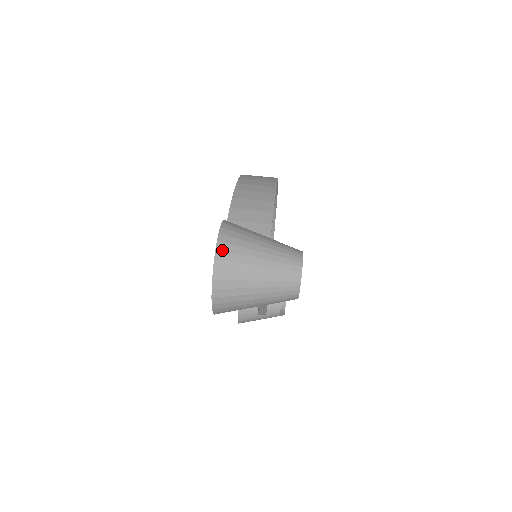
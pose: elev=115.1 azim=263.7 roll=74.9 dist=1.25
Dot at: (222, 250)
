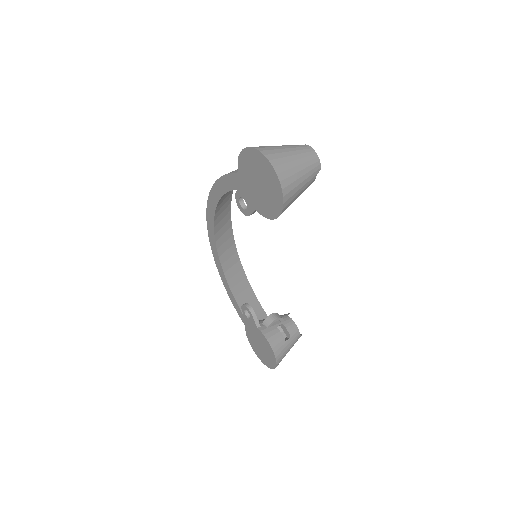
Dot at: (258, 148)
